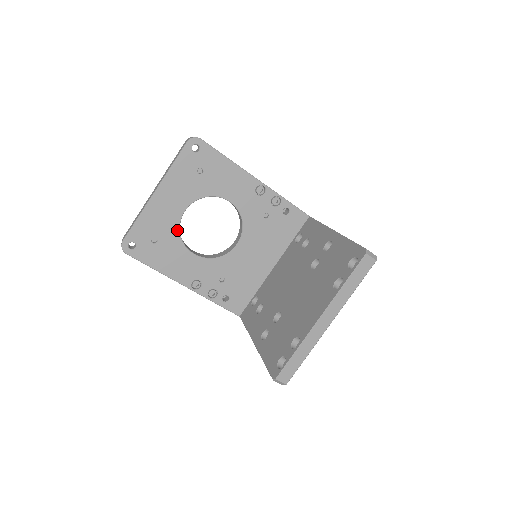
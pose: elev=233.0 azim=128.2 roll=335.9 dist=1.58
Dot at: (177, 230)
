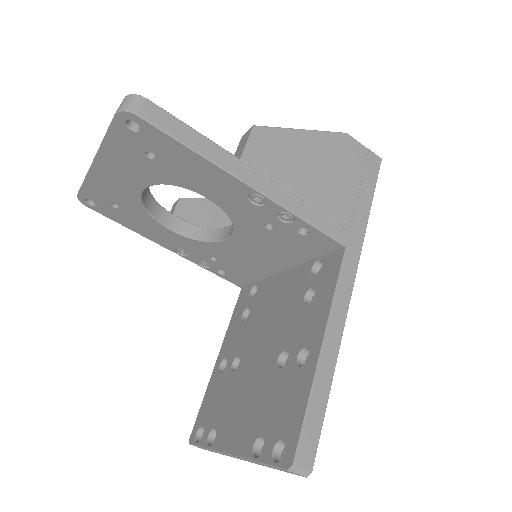
Dot at: (140, 204)
